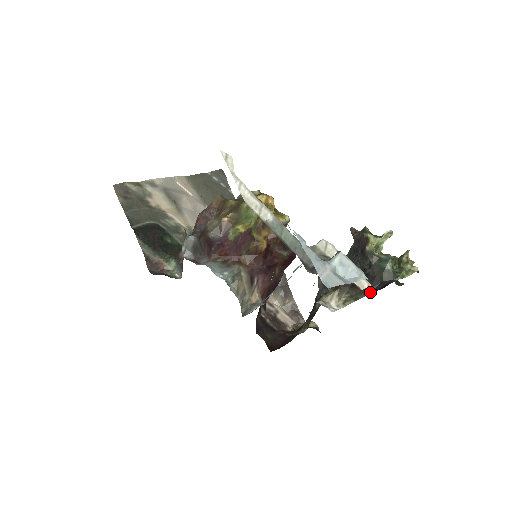
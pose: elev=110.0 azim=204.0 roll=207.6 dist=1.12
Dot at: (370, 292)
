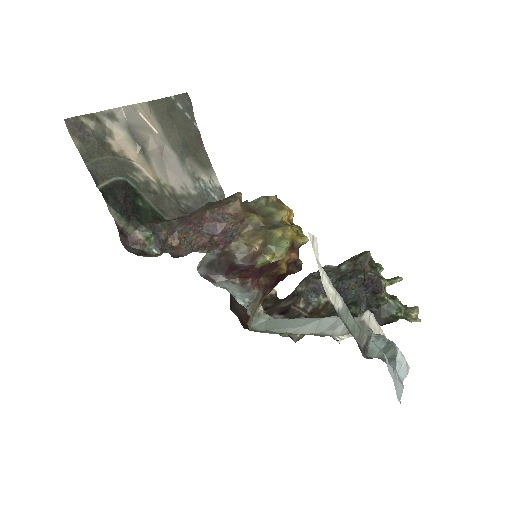
Dot at: occluded
